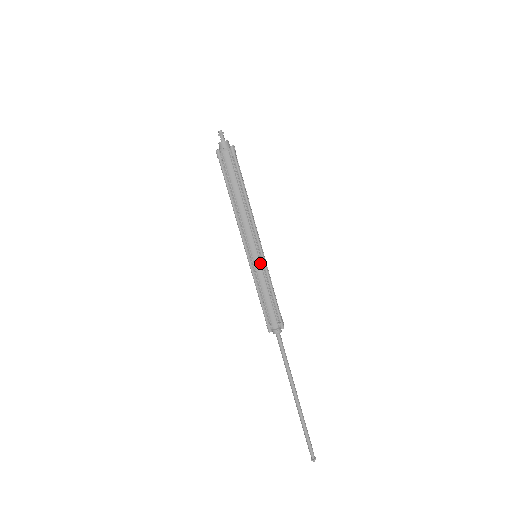
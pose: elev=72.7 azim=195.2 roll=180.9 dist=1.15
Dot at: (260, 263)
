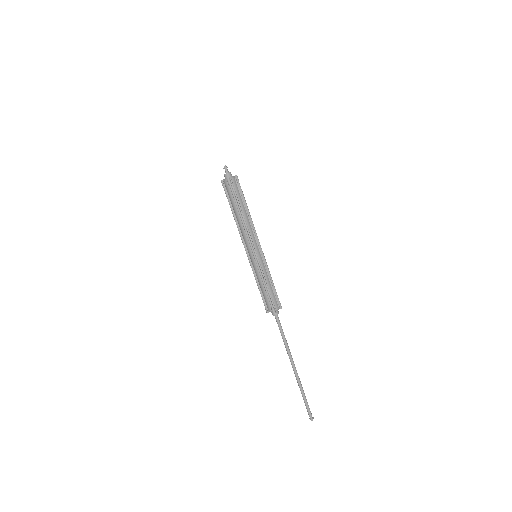
Dot at: (262, 259)
